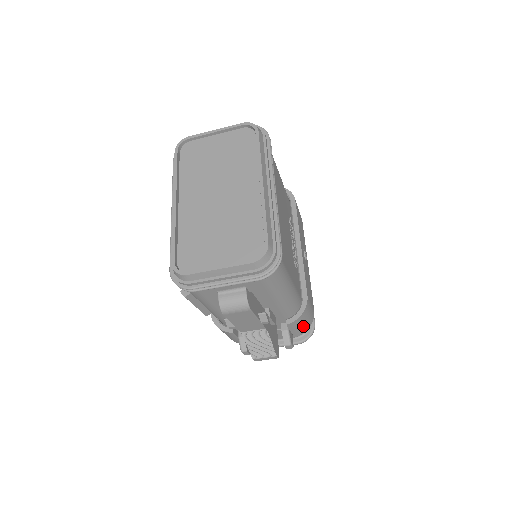
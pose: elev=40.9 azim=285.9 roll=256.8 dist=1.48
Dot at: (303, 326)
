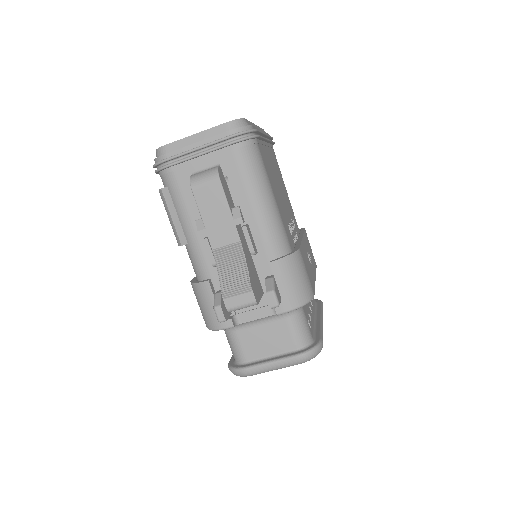
Dot at: (294, 287)
